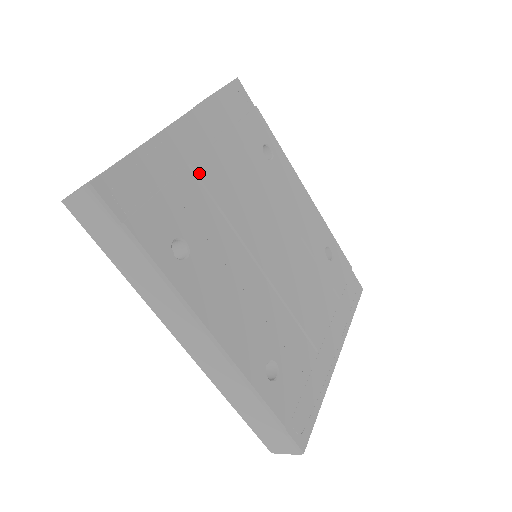
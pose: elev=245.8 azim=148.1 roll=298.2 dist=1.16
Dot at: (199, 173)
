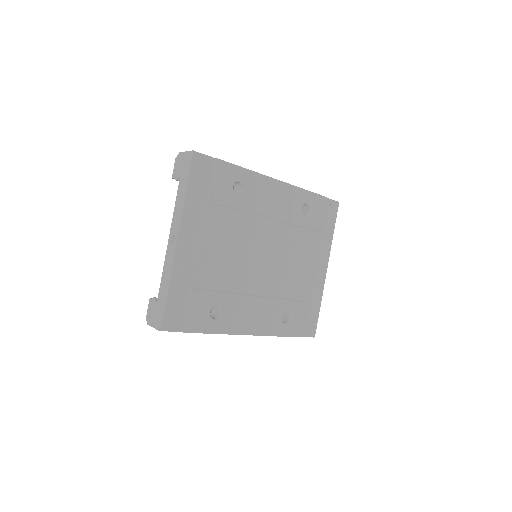
Dot at: (204, 262)
